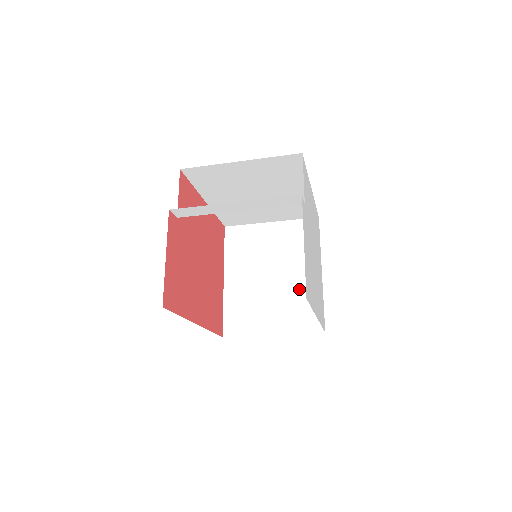
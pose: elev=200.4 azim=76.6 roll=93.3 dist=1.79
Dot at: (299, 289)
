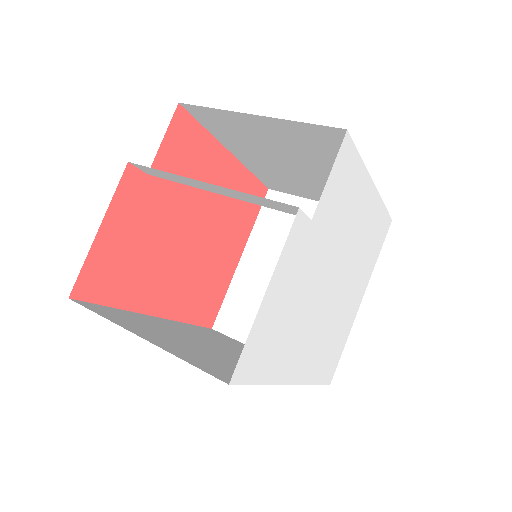
Dot at: occluded
